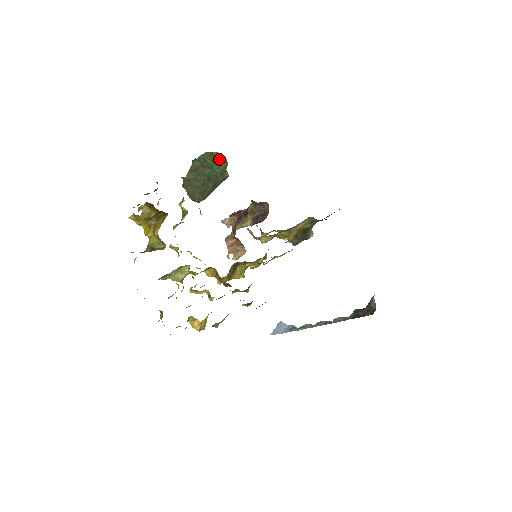
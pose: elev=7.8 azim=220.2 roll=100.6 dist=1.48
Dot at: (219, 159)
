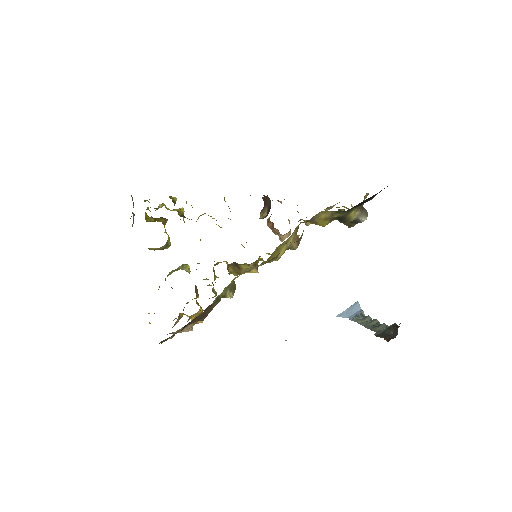
Dot at: occluded
